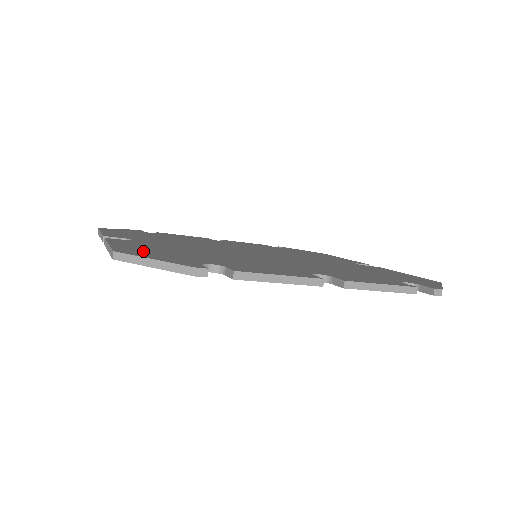
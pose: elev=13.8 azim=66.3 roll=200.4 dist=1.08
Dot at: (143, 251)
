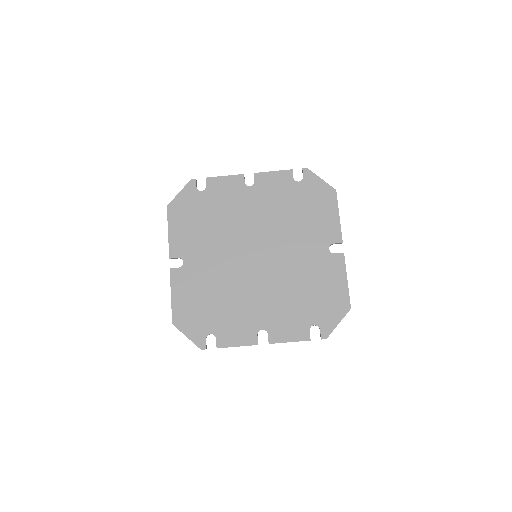
Dot at: (180, 215)
